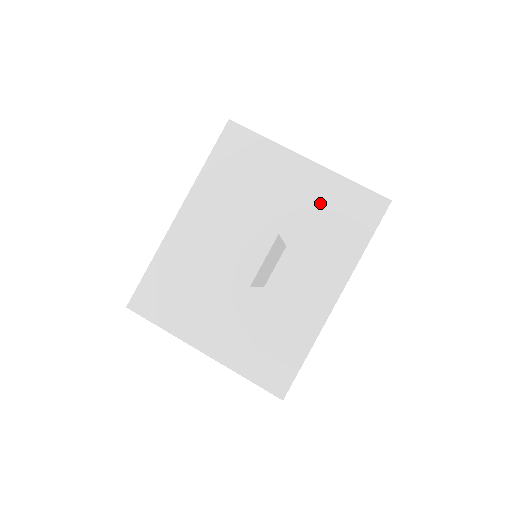
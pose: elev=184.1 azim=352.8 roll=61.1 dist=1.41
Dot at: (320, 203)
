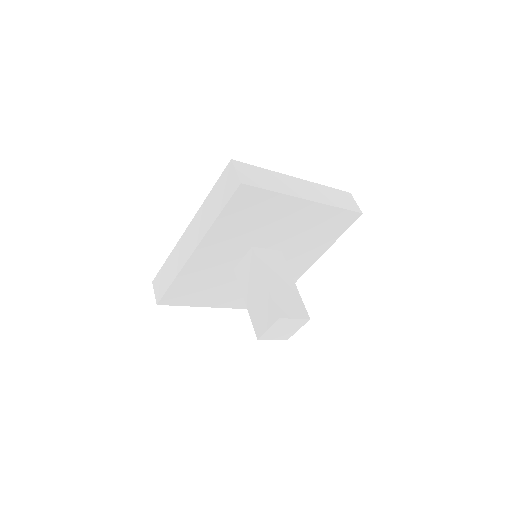
Dot at: (311, 224)
